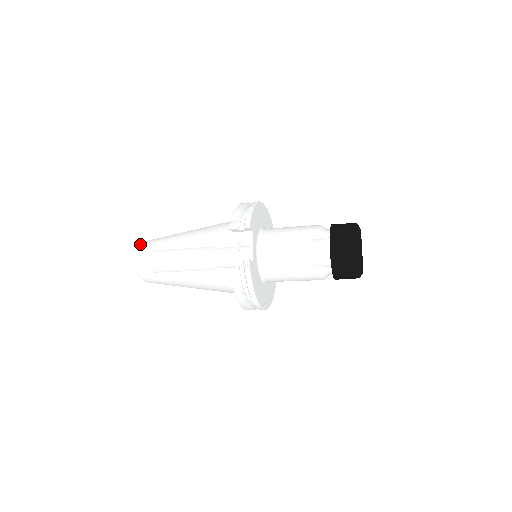
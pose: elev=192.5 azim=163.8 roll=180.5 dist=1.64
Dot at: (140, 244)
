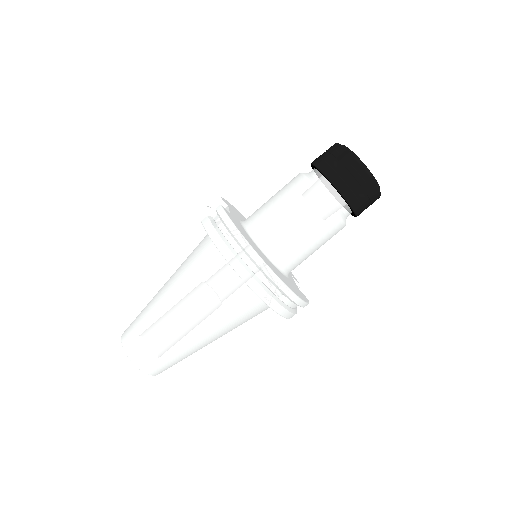
Dot at: occluded
